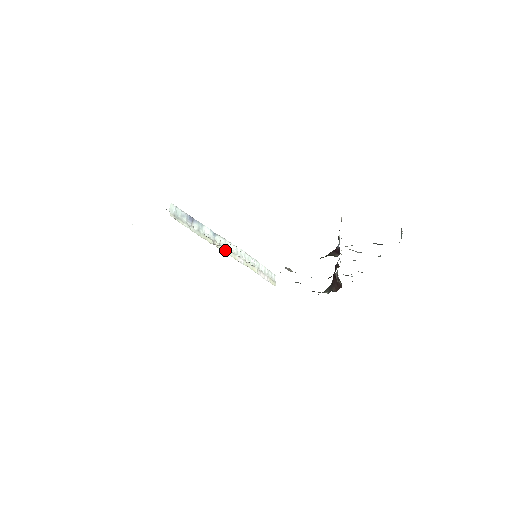
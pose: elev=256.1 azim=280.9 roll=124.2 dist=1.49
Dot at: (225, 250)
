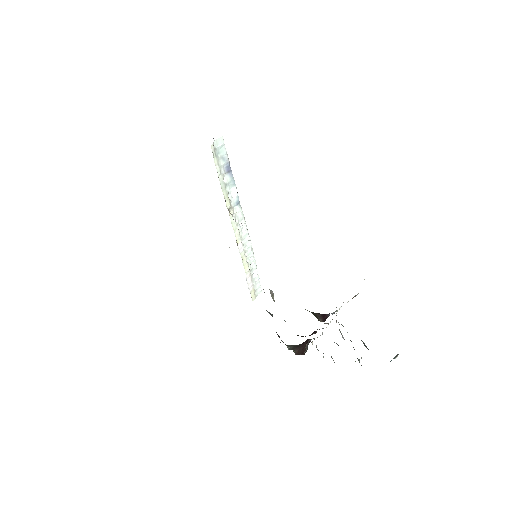
Dot at: (235, 225)
